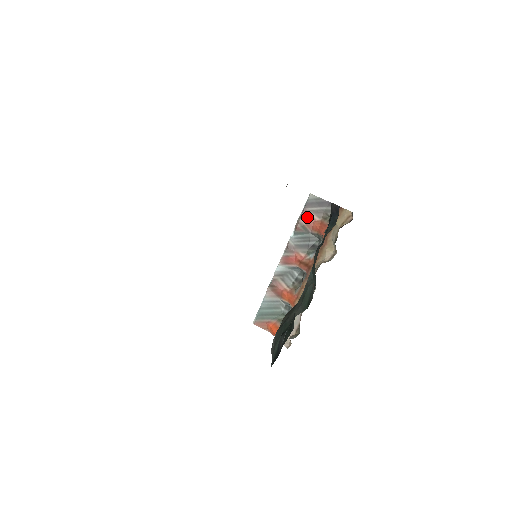
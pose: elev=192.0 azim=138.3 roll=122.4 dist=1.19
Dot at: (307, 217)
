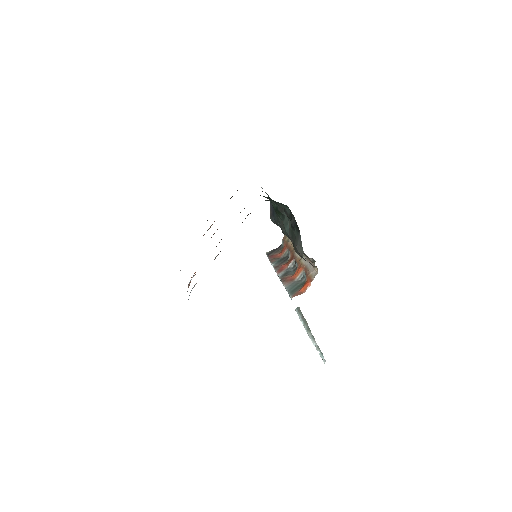
Dot at: (273, 256)
